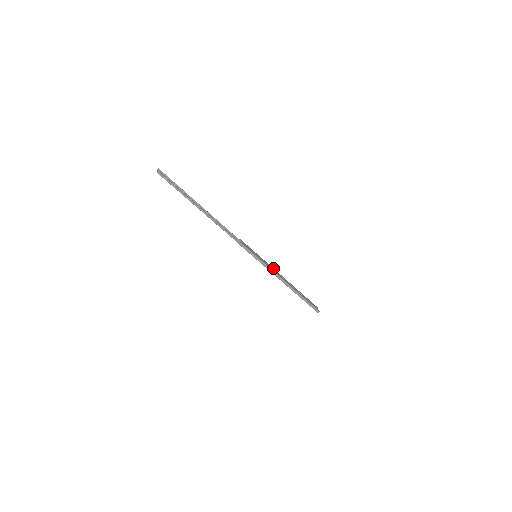
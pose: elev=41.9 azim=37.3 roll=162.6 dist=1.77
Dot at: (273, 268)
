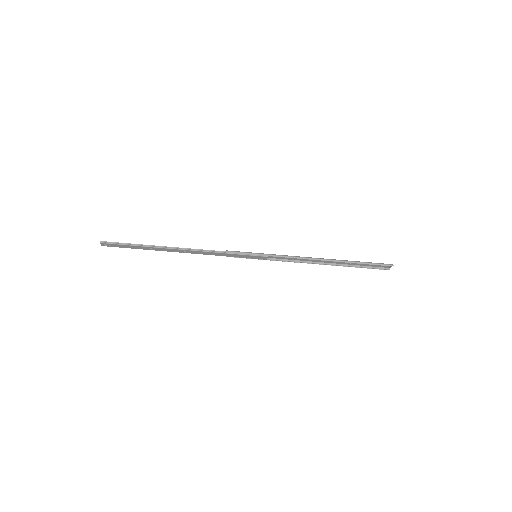
Dot at: (289, 259)
